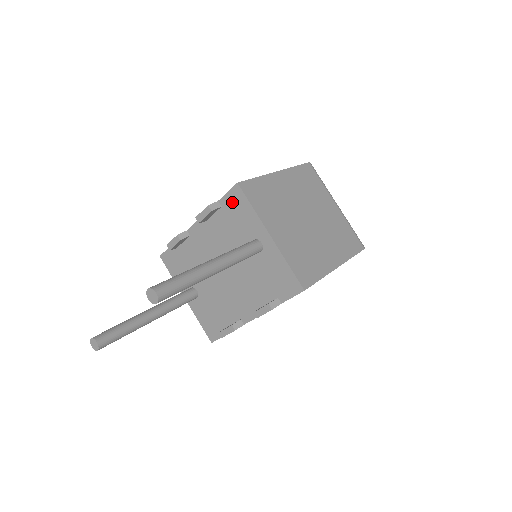
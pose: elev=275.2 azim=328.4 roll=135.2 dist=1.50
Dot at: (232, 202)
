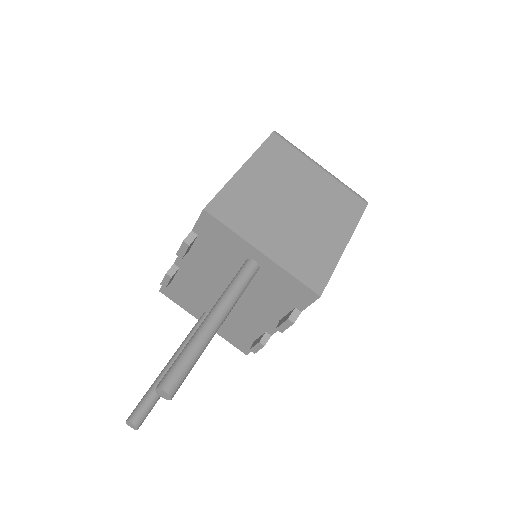
Dot at: (207, 229)
